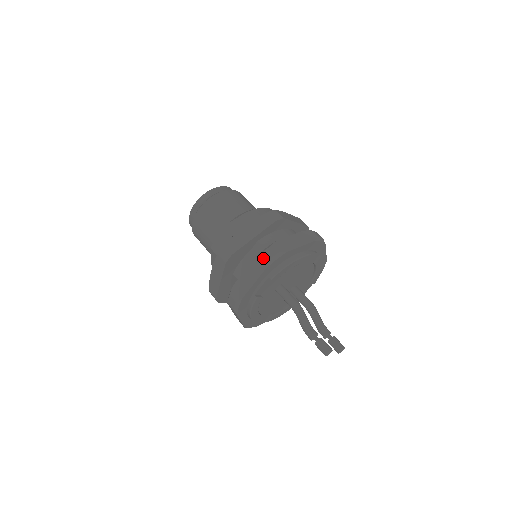
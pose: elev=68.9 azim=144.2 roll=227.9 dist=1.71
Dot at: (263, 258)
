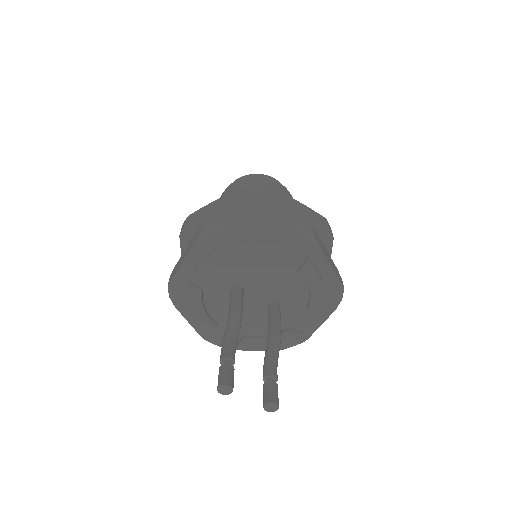
Dot at: (200, 229)
